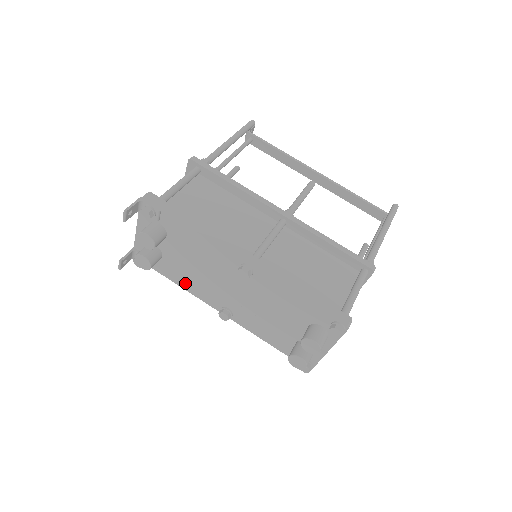
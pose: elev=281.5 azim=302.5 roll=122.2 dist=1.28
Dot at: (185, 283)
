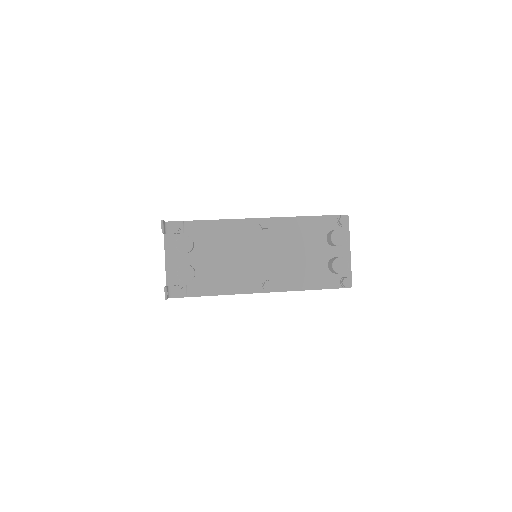
Dot at: (223, 286)
